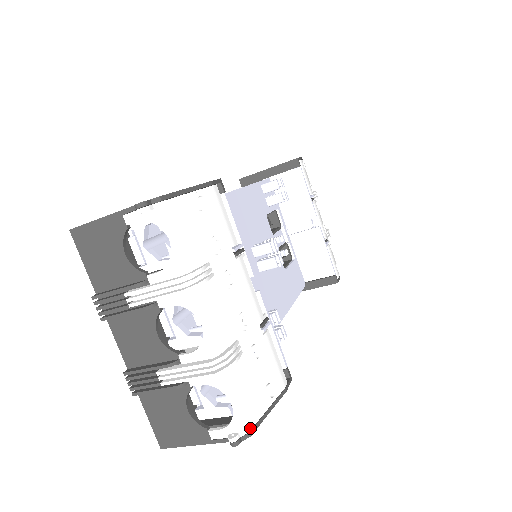
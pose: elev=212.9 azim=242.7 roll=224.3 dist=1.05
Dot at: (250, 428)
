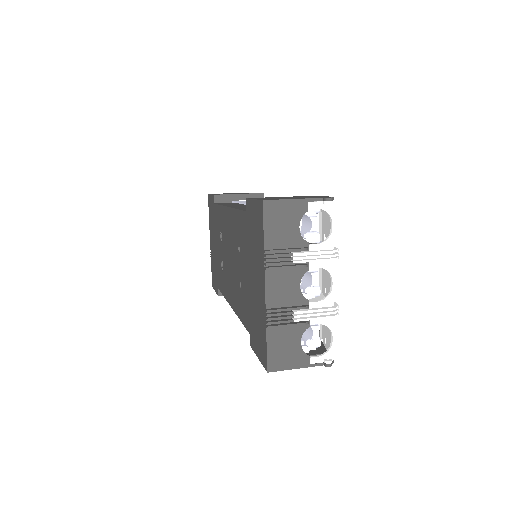
Dot at: occluded
